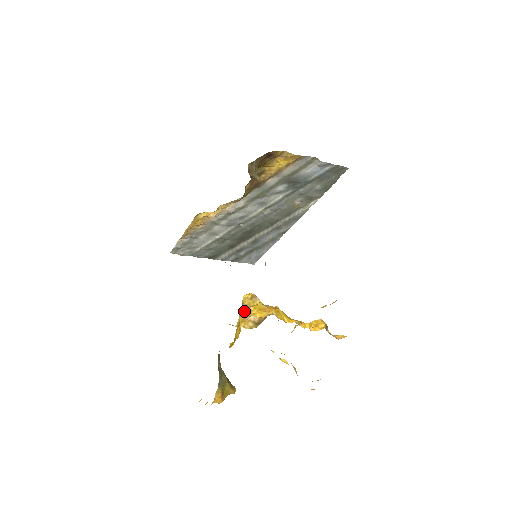
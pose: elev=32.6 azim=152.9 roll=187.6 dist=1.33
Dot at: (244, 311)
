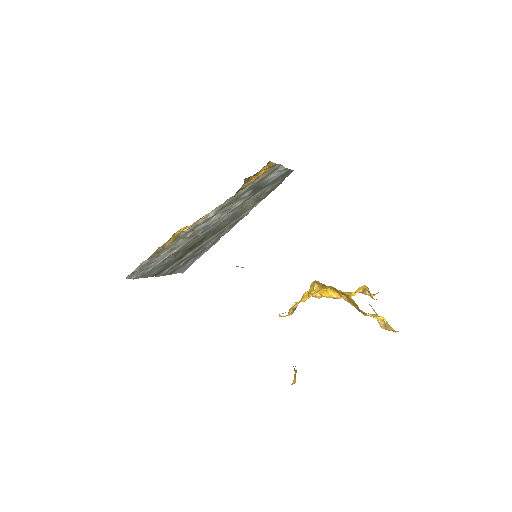
Dot at: occluded
